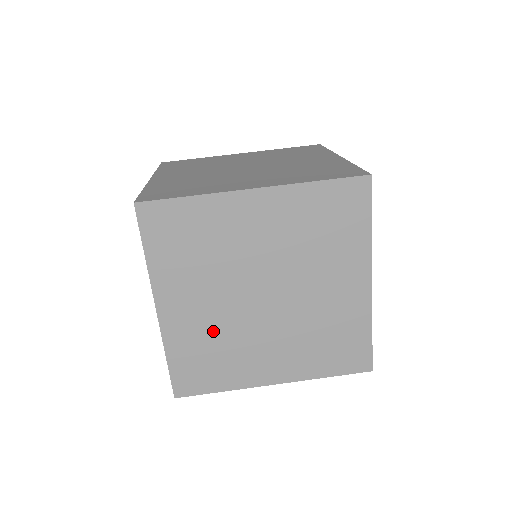
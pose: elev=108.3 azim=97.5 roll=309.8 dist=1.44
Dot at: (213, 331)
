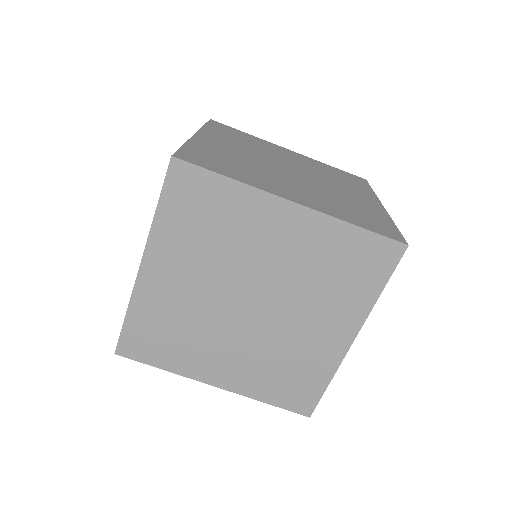
Dot at: (183, 312)
